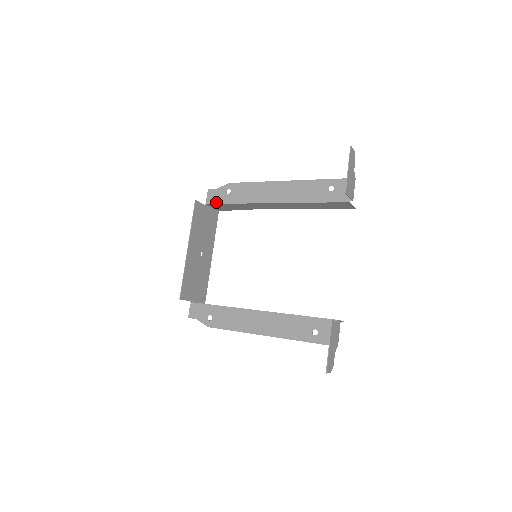
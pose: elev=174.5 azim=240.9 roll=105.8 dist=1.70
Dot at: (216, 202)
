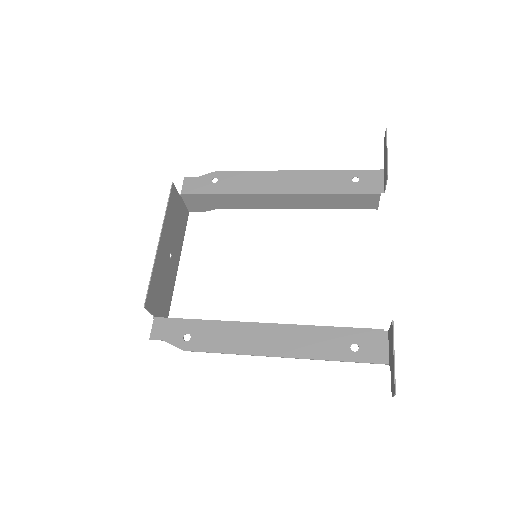
Dot at: (197, 192)
